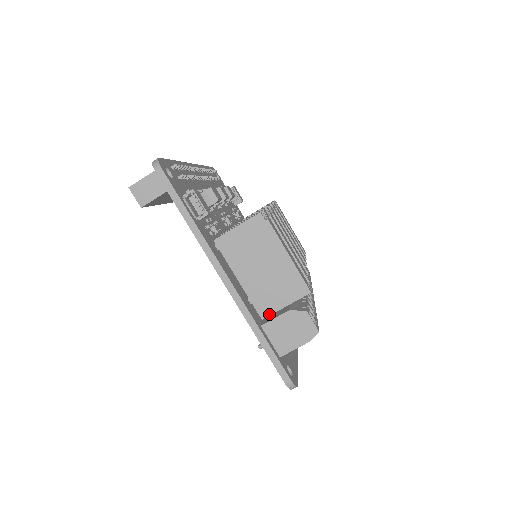
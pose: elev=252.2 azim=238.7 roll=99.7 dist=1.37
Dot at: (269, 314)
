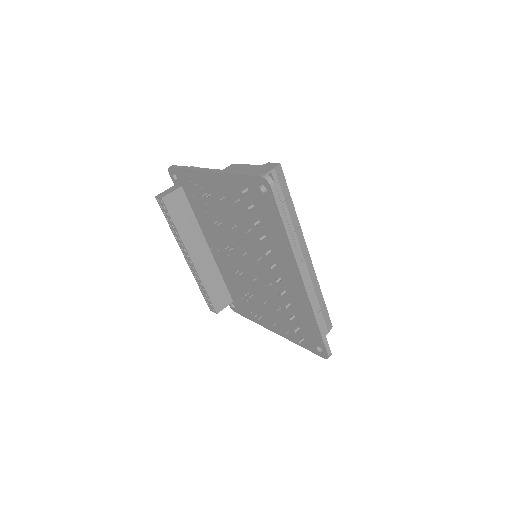
Dot at: occluded
